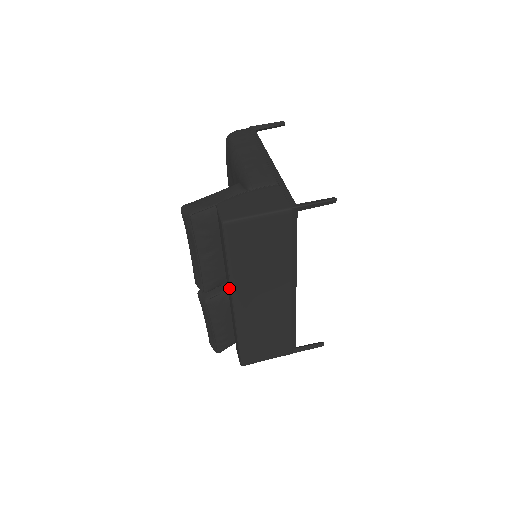
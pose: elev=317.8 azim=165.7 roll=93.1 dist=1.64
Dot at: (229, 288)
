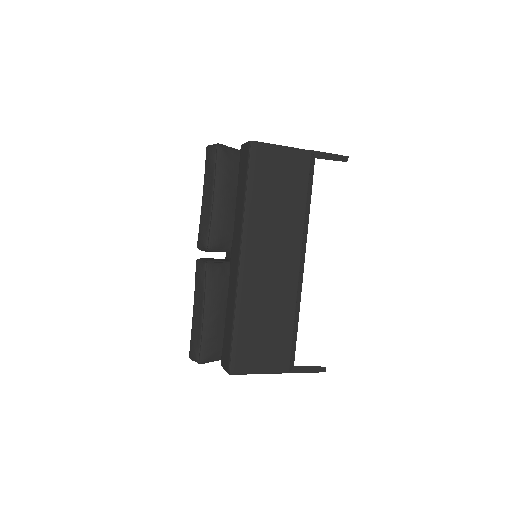
Dot at: (239, 236)
